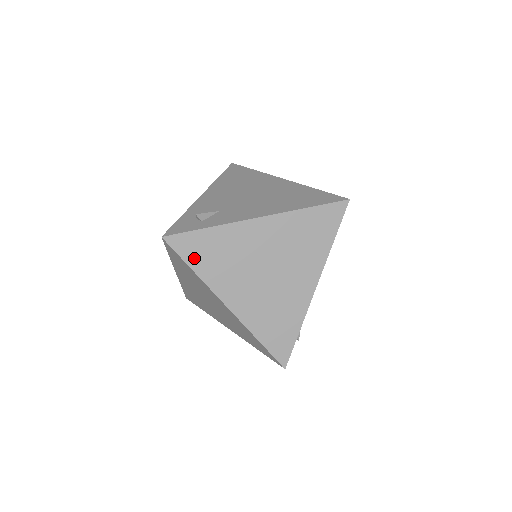
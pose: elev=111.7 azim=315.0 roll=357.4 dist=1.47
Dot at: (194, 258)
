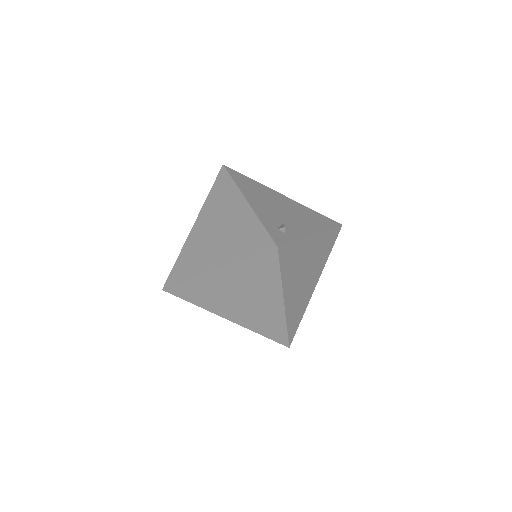
Dot at: (284, 265)
